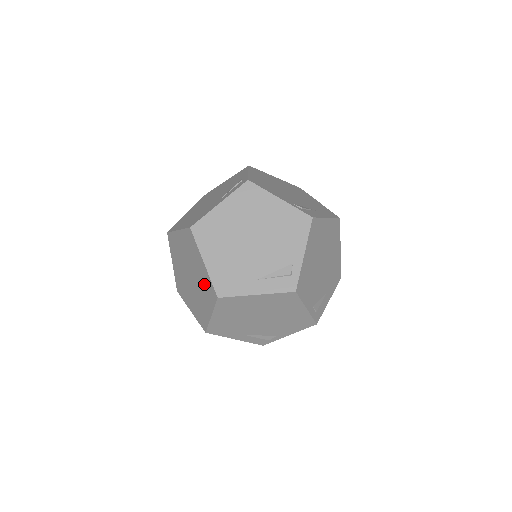
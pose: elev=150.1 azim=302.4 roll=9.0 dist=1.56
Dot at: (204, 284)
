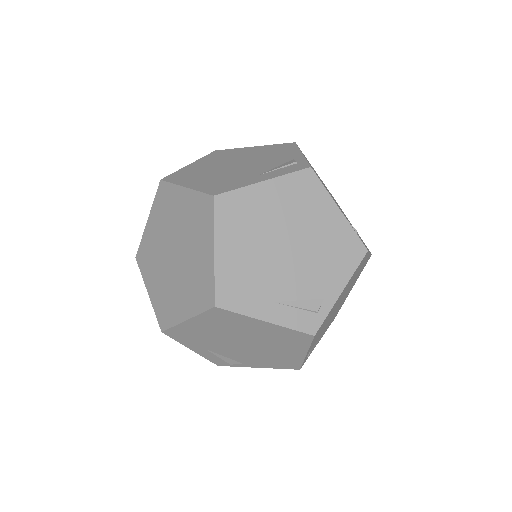
Dot at: (192, 219)
